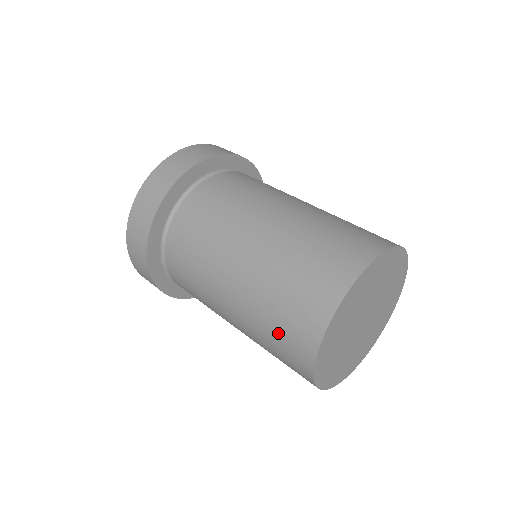
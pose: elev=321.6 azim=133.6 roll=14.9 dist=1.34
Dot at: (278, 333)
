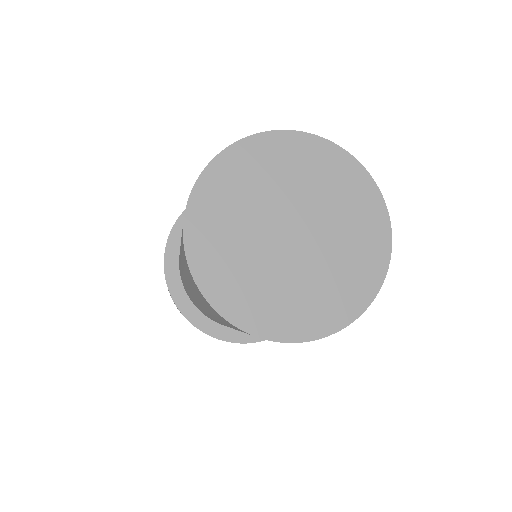
Dot at: (182, 252)
